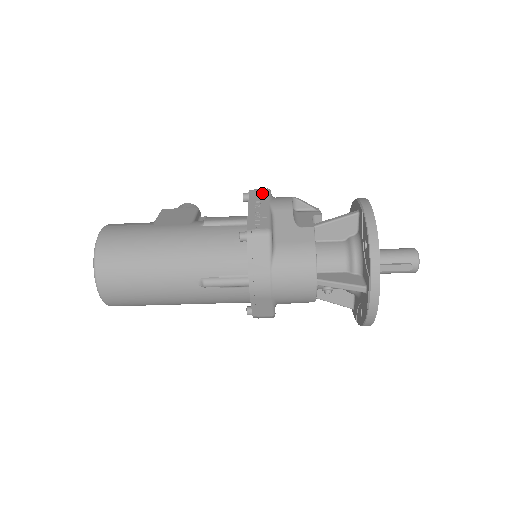
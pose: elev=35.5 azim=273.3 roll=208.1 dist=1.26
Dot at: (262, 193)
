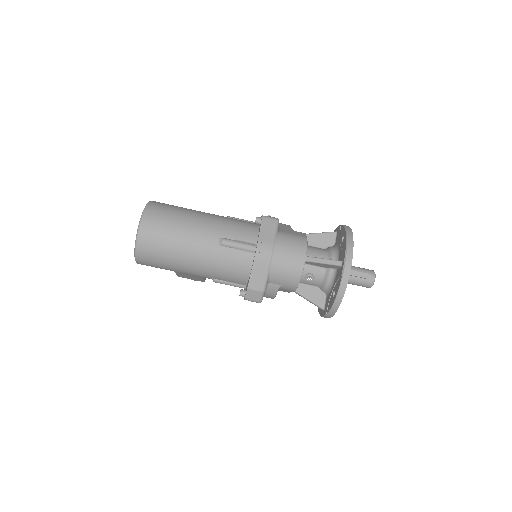
Dot at: occluded
